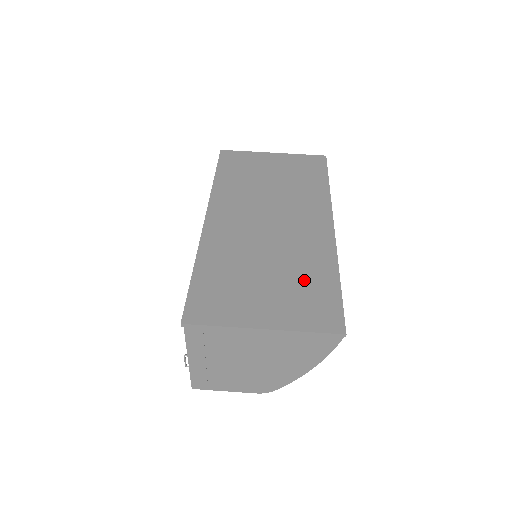
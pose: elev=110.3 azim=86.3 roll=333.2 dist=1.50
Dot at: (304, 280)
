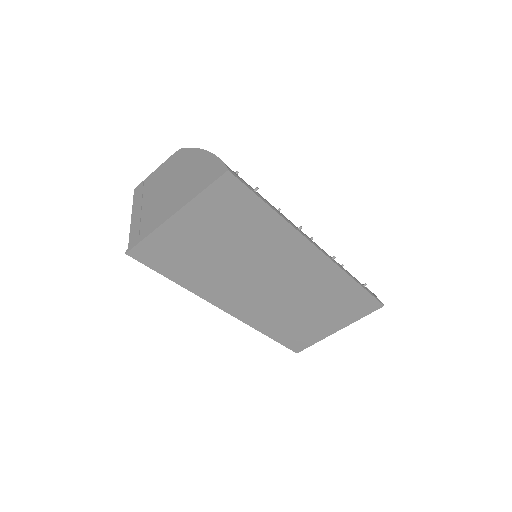
Dot at: (337, 299)
